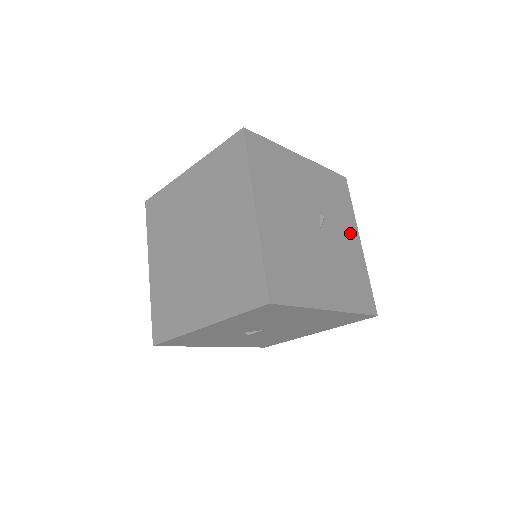
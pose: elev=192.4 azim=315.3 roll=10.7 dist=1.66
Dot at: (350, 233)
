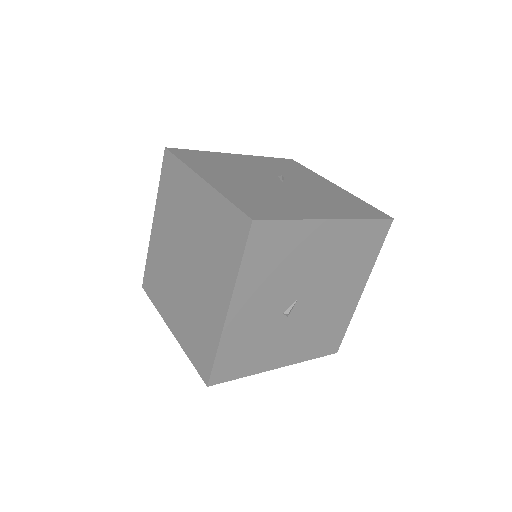
Dot at: (320, 182)
